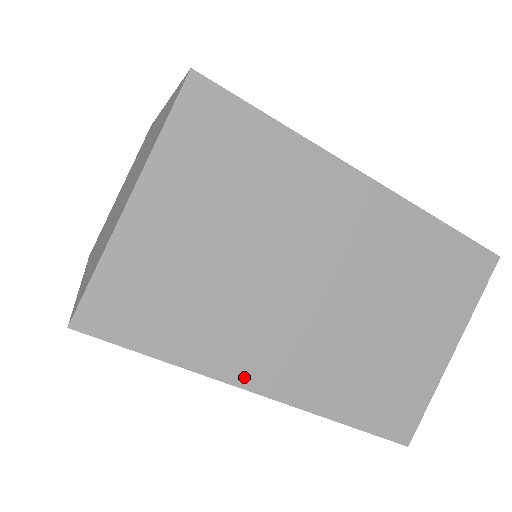
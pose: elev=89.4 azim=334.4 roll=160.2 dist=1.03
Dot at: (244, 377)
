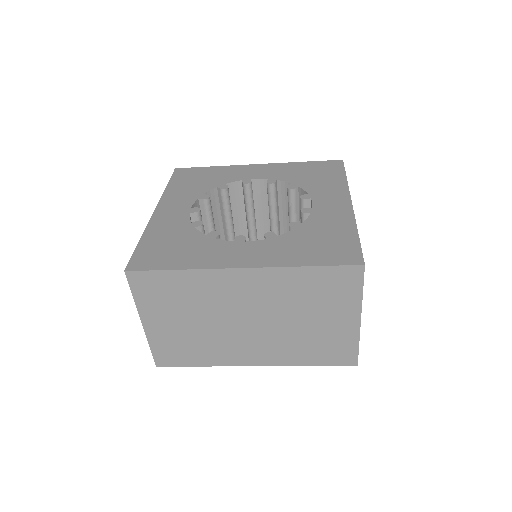
Dot at: (239, 362)
